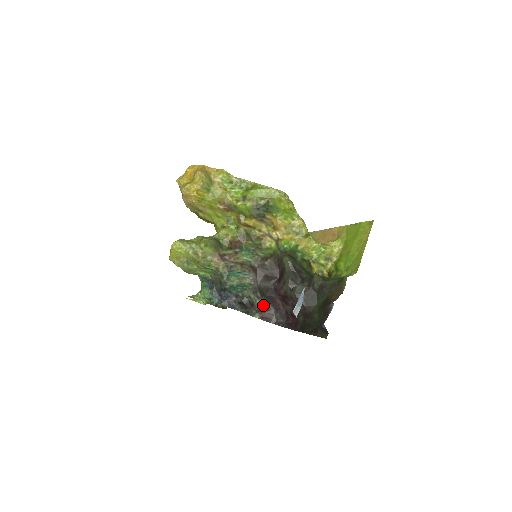
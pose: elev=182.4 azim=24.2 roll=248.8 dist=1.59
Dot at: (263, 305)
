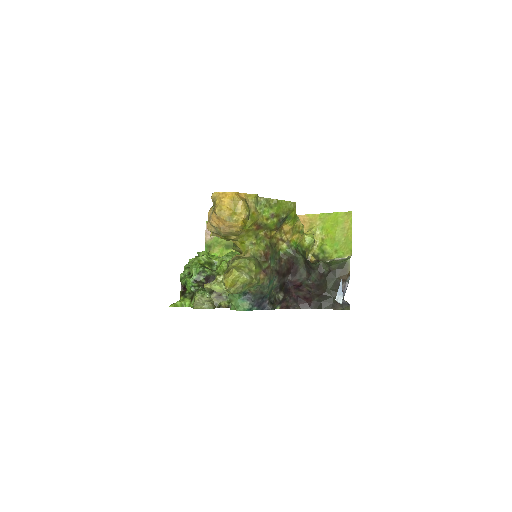
Dot at: (282, 297)
